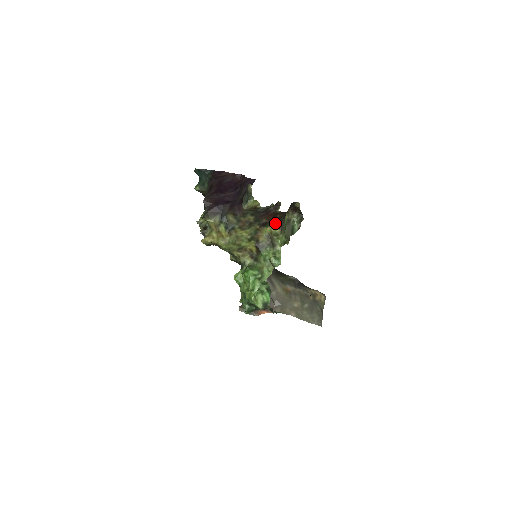
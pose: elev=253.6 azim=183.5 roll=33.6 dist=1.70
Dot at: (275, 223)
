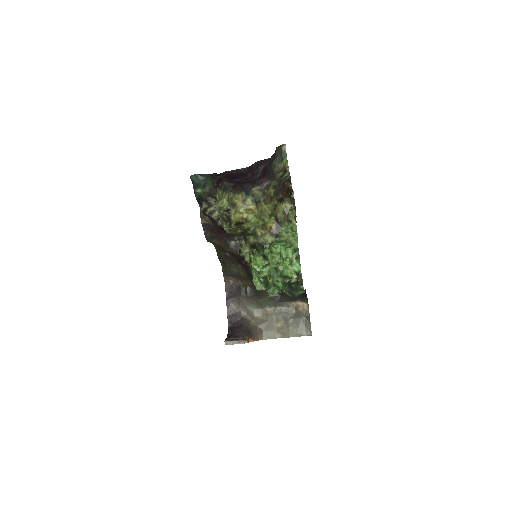
Dot at: (288, 199)
